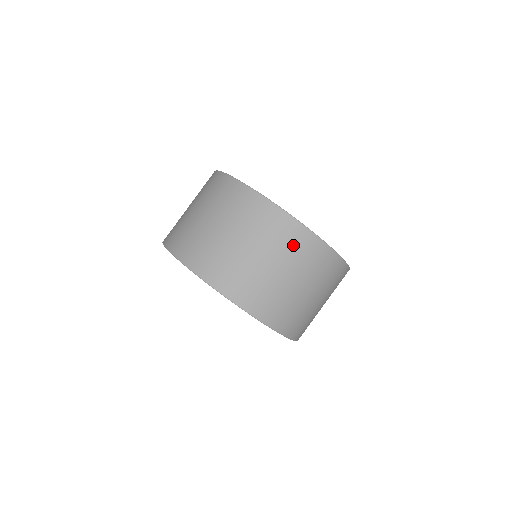
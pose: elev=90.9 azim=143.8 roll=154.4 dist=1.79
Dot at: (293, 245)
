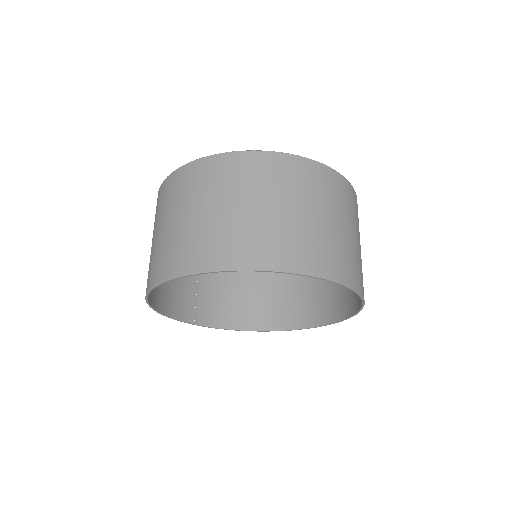
Dot at: (238, 175)
